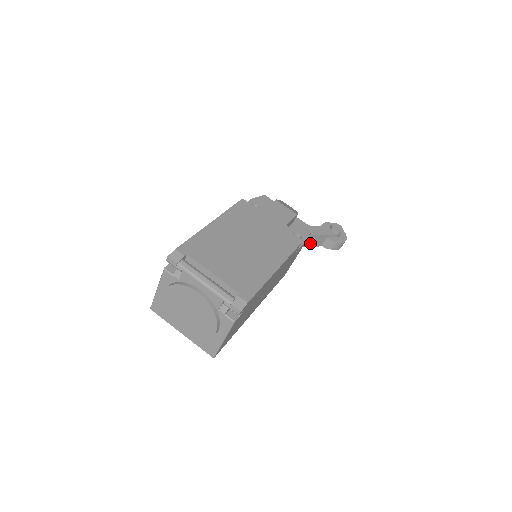
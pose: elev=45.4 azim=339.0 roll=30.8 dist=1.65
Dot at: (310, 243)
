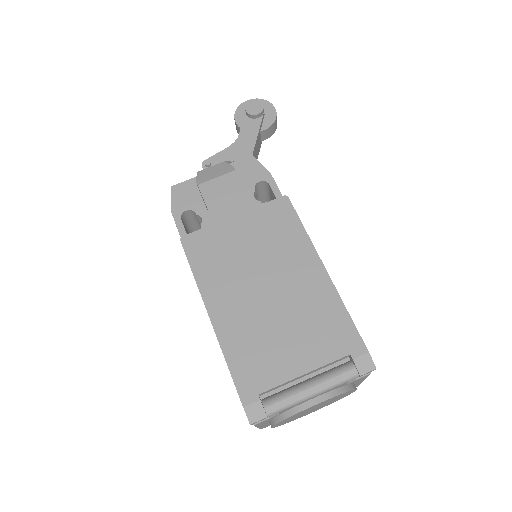
Dot at: occluded
